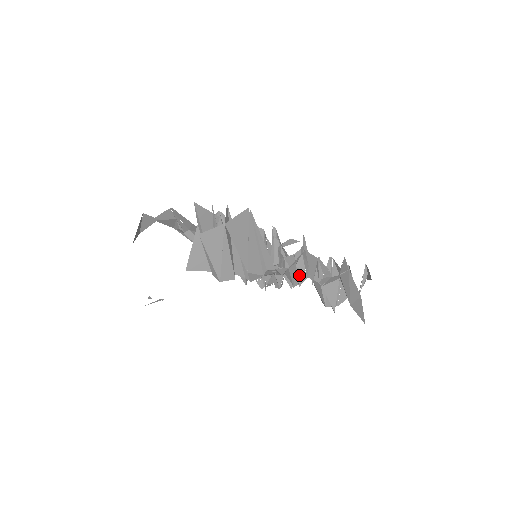
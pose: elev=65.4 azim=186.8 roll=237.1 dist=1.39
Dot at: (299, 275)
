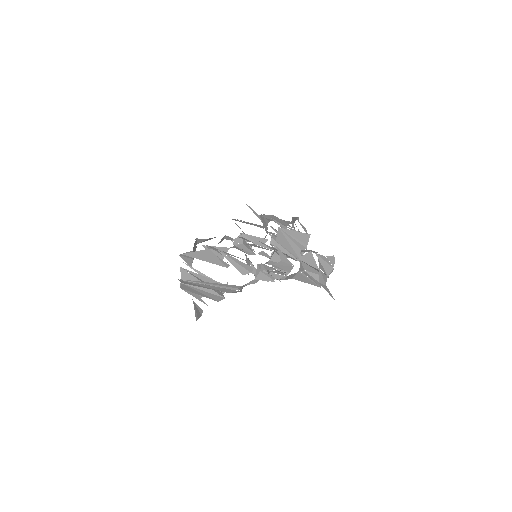
Dot at: (276, 272)
